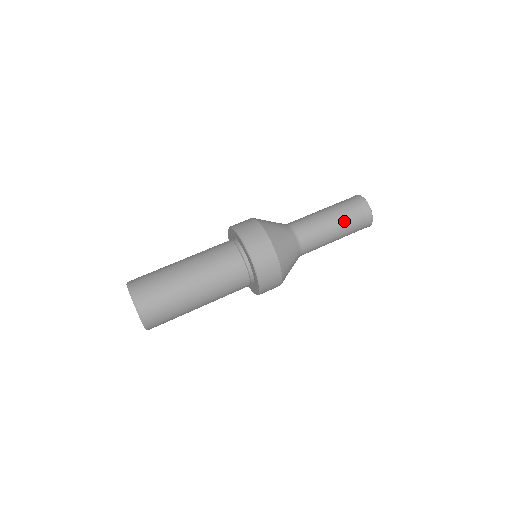
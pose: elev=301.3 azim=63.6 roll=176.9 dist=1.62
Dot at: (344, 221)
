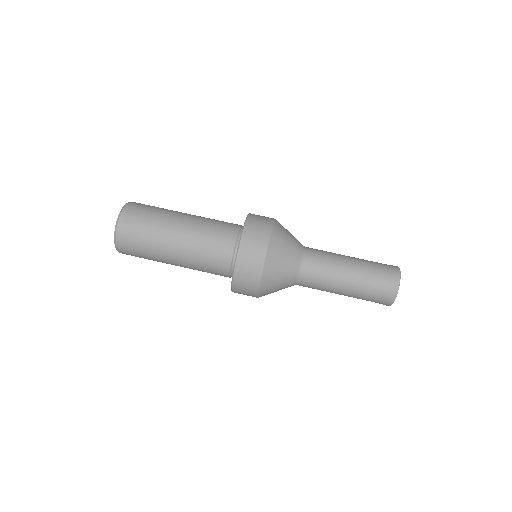
Dot at: (359, 288)
